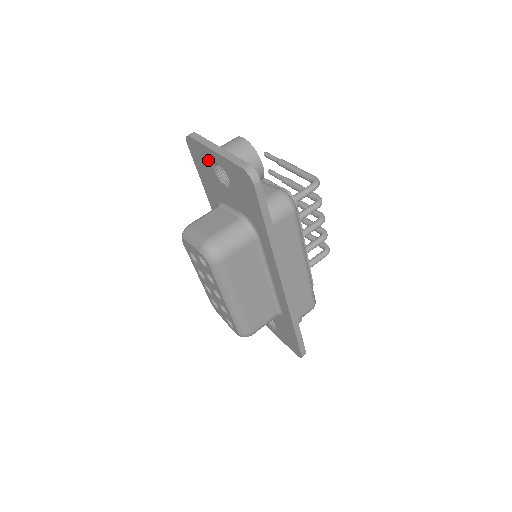
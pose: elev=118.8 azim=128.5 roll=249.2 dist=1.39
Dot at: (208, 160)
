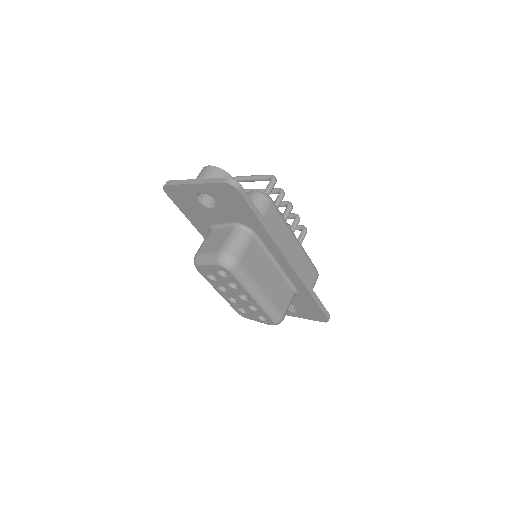
Dot at: (190, 195)
